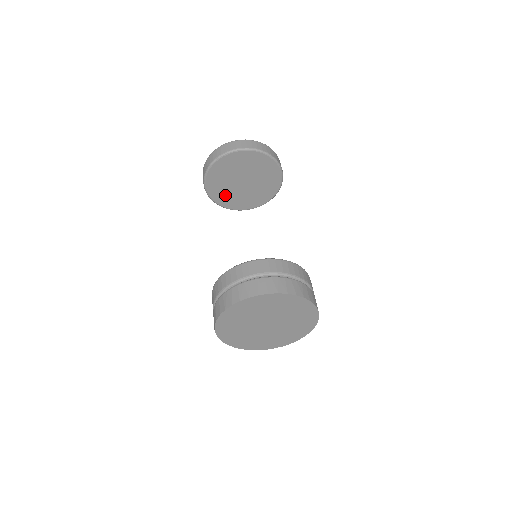
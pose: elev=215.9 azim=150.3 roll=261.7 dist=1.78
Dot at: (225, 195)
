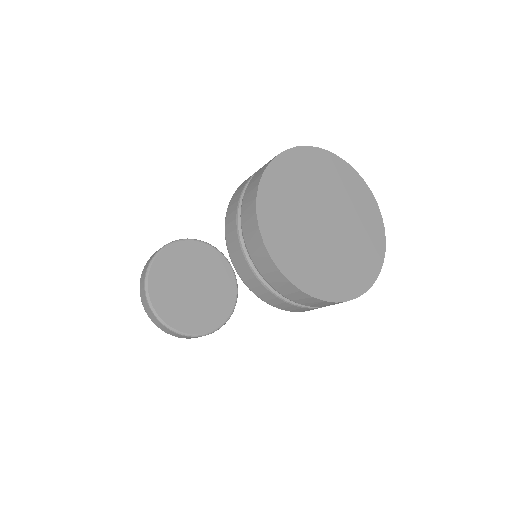
Dot at: (168, 300)
